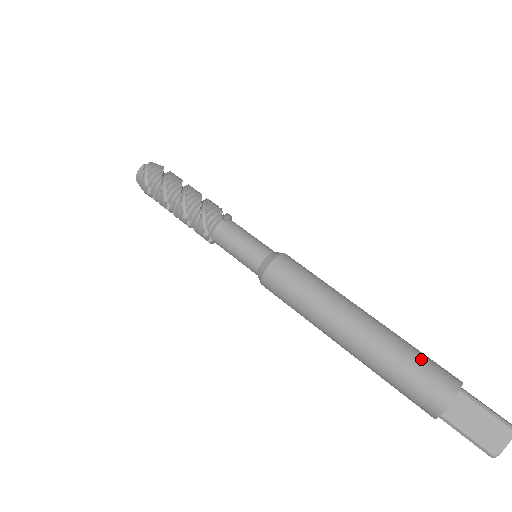
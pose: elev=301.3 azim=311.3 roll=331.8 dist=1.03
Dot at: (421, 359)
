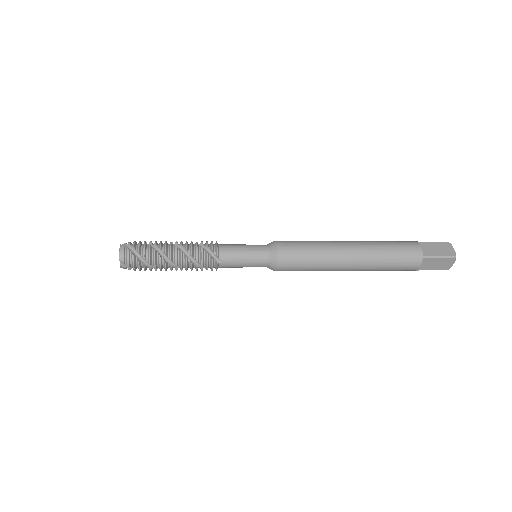
Dot at: (389, 241)
